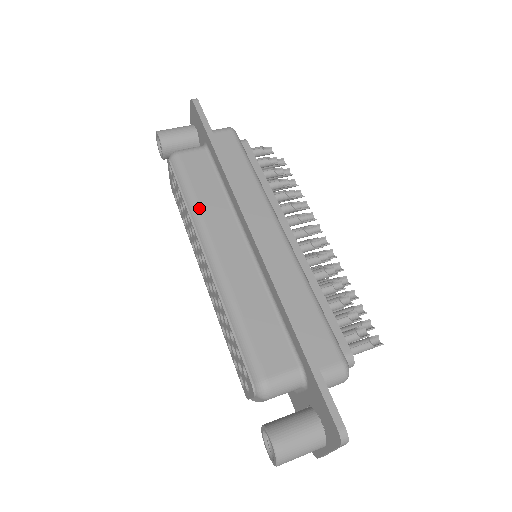
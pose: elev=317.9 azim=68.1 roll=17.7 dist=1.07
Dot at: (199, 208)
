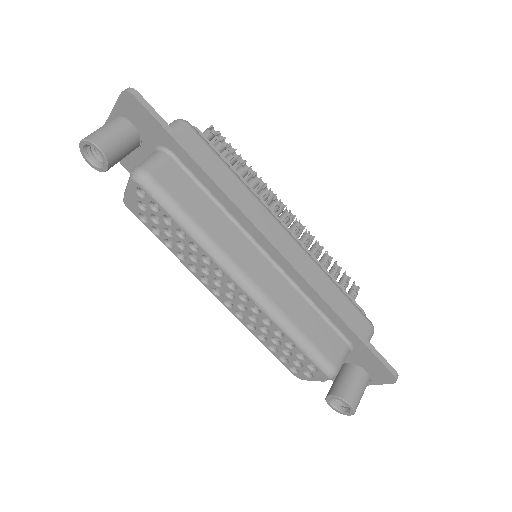
Dot at: (209, 236)
